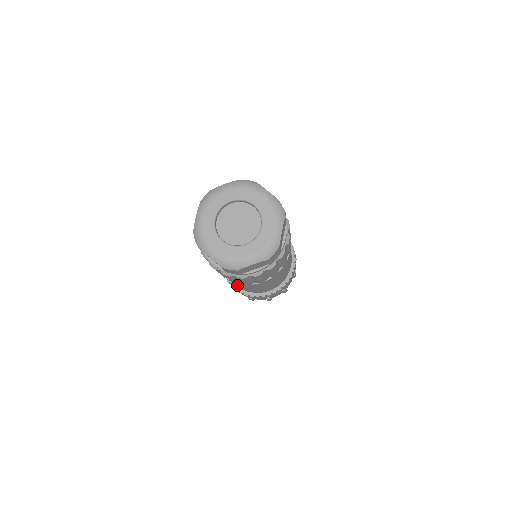
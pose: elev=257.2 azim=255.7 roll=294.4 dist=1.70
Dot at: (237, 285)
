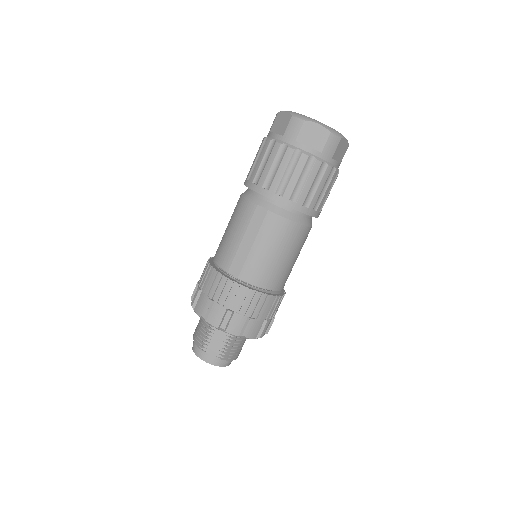
Dot at: (234, 237)
